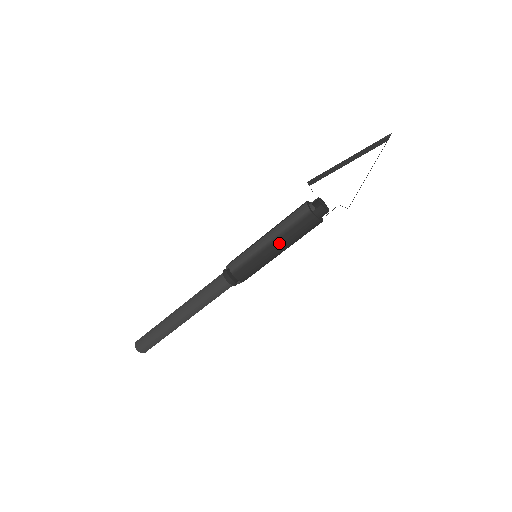
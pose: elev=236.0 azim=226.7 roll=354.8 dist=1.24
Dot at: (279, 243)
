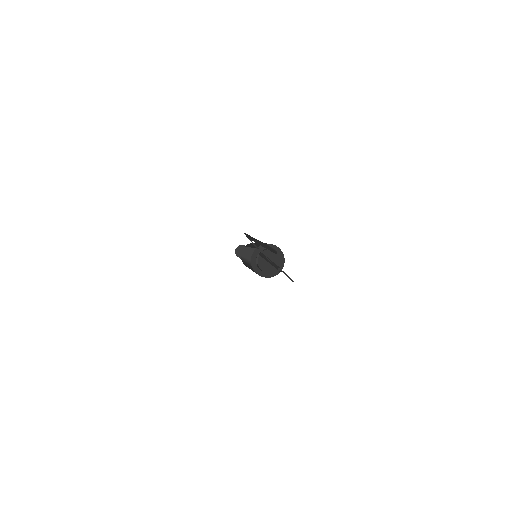
Dot at: occluded
